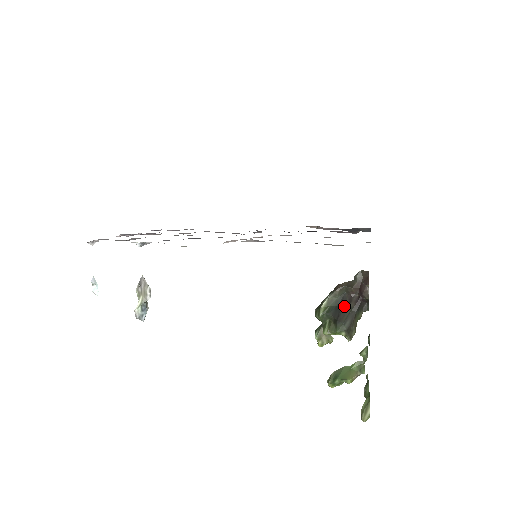
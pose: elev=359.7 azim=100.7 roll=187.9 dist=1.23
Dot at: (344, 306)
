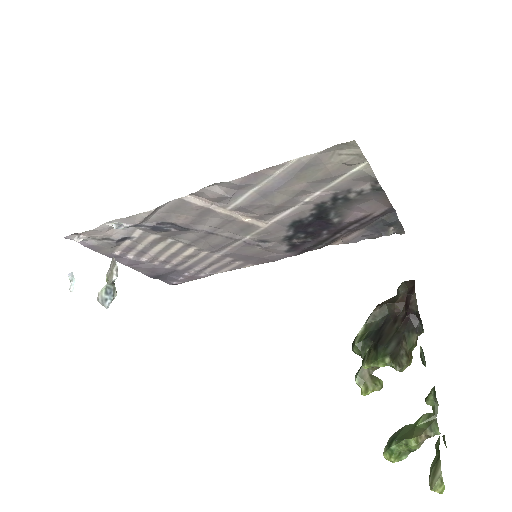
Dot at: (387, 327)
